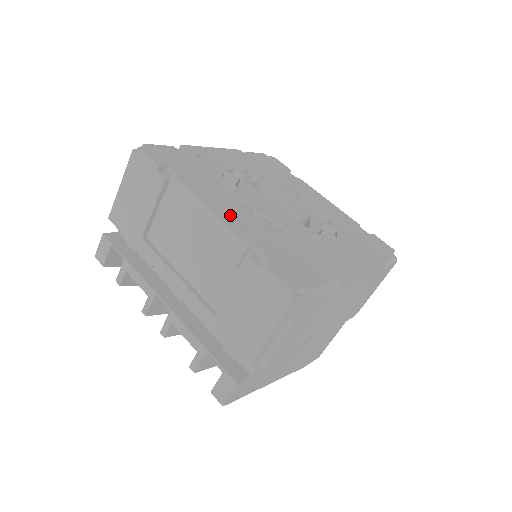
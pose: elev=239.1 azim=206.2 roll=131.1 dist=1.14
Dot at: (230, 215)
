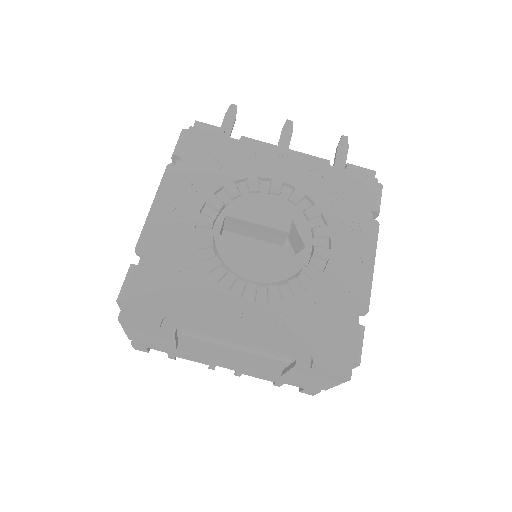
Dot at: (251, 328)
